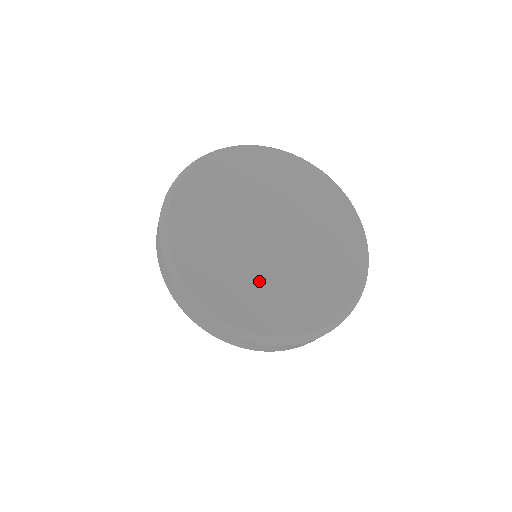
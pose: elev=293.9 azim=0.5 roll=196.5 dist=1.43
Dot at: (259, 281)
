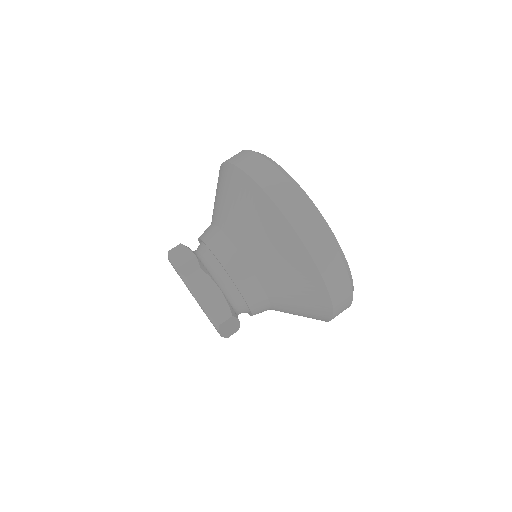
Dot at: occluded
